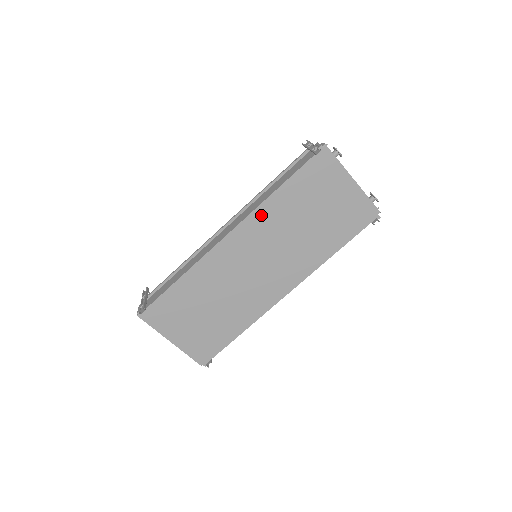
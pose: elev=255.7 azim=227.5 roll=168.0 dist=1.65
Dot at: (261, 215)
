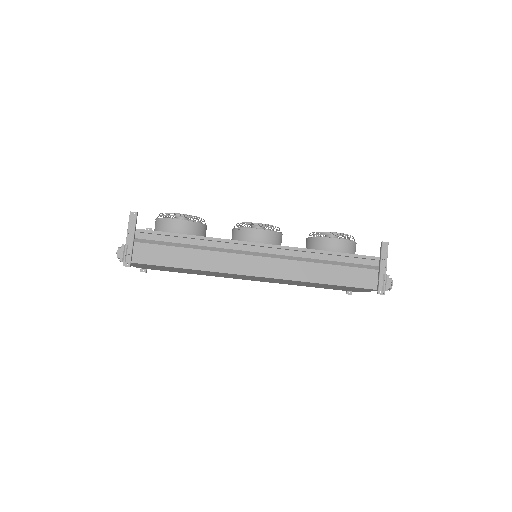
Dot at: (296, 281)
